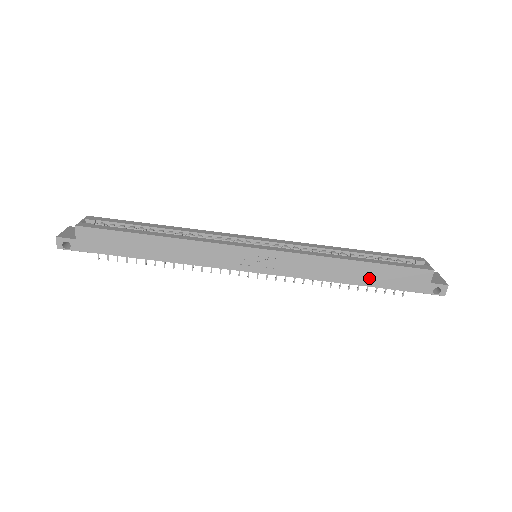
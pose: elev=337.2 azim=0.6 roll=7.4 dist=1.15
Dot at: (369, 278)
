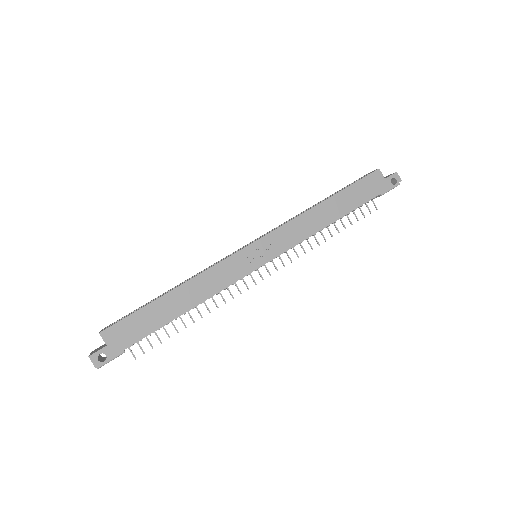
Dot at: (345, 206)
